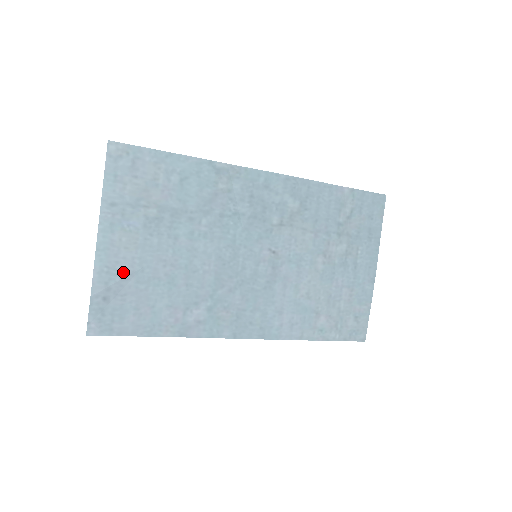
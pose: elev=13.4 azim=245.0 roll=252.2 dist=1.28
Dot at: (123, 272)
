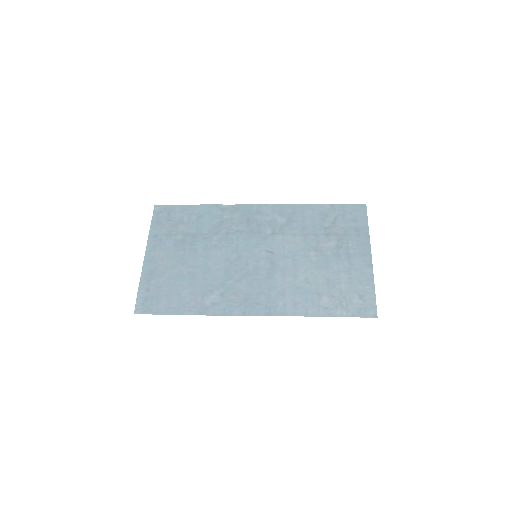
Dot at: (160, 273)
